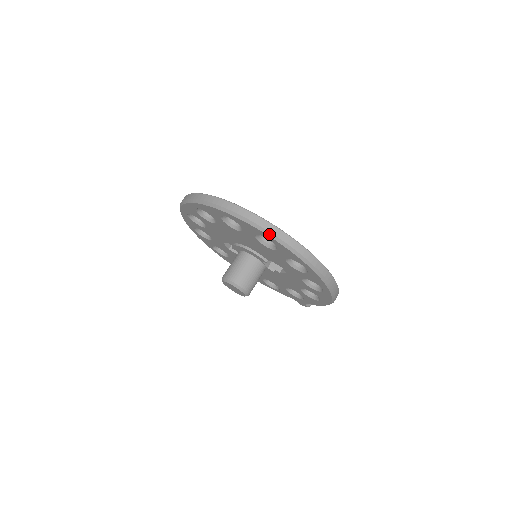
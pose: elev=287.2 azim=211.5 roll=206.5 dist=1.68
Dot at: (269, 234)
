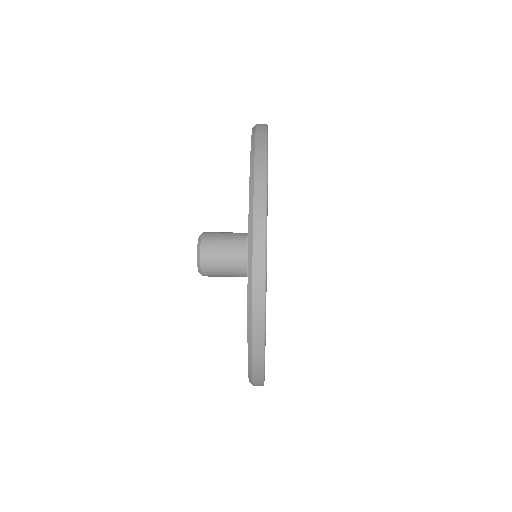
Dot at: (250, 270)
